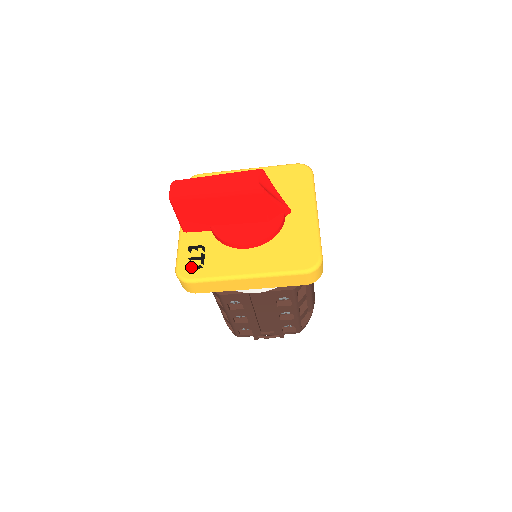
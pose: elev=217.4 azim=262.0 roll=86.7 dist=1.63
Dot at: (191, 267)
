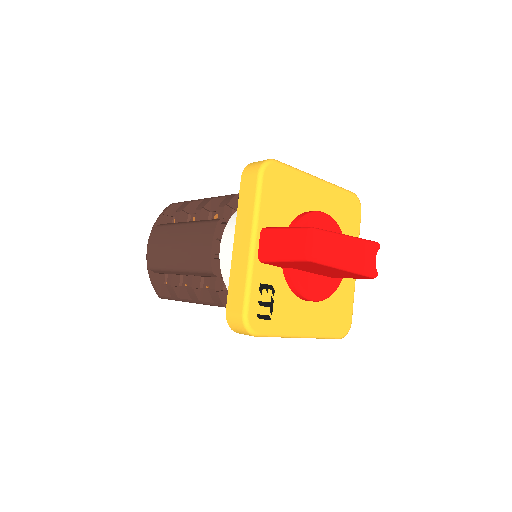
Dot at: (261, 316)
